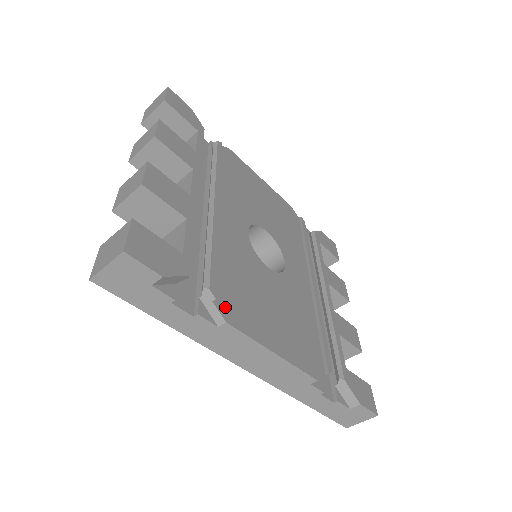
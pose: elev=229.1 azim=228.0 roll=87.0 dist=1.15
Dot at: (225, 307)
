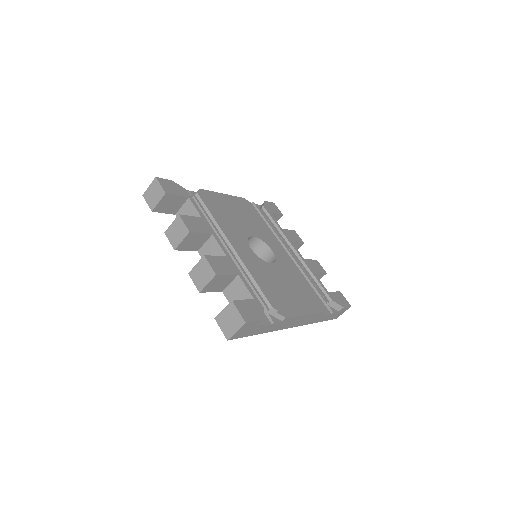
Dot at: (280, 310)
